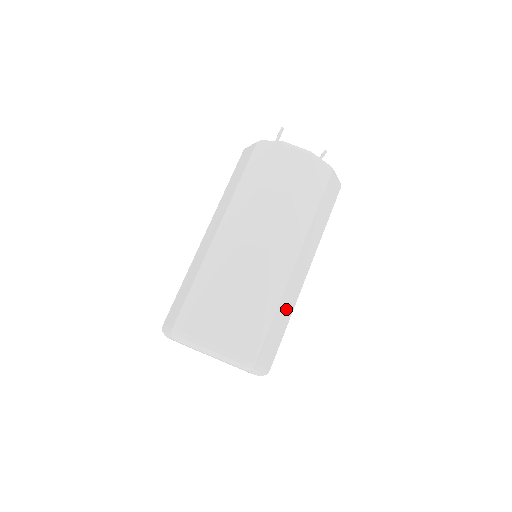
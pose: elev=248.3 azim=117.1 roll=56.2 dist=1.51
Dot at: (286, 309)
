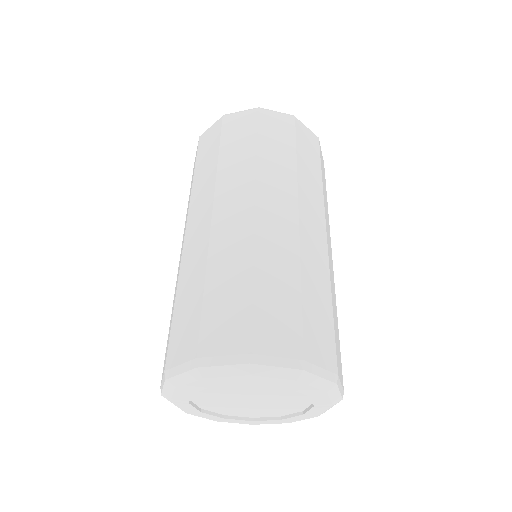
Dot at: (334, 300)
